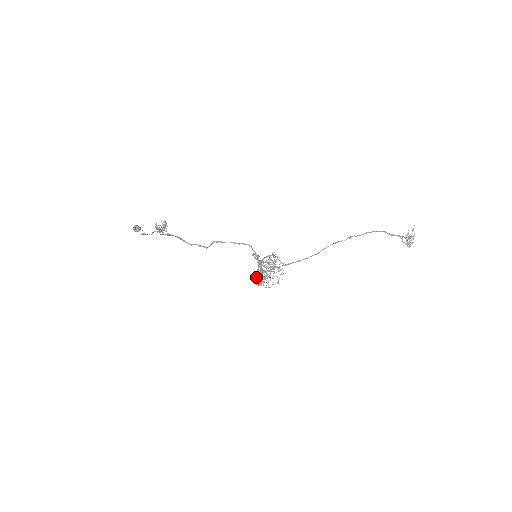
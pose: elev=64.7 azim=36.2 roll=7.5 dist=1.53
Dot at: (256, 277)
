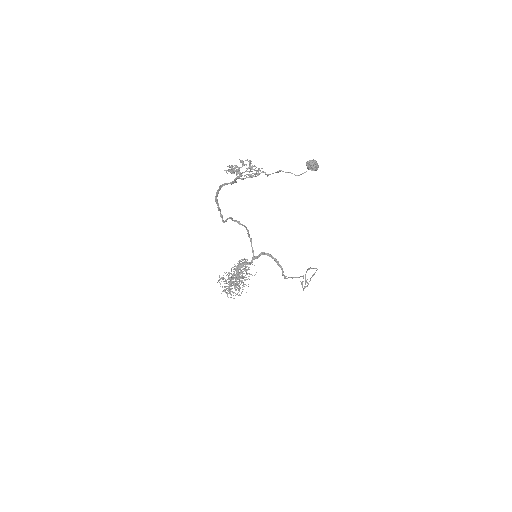
Dot at: (226, 281)
